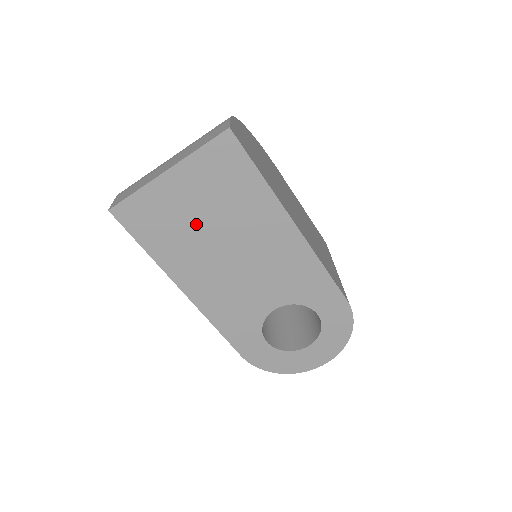
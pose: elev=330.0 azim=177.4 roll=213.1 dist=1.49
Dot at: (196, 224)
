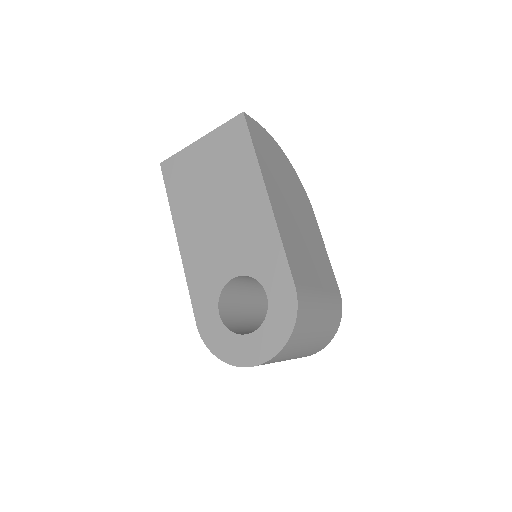
Dot at: (203, 182)
